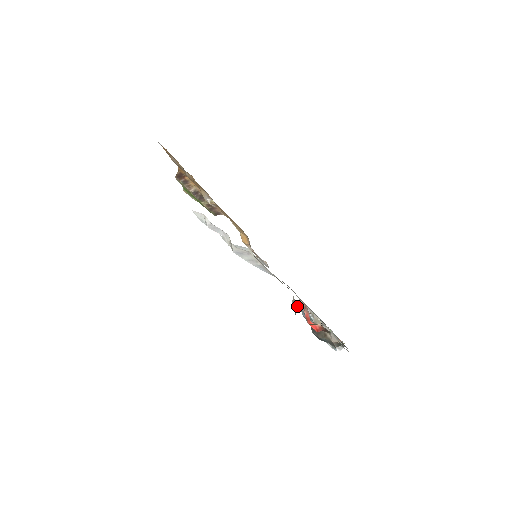
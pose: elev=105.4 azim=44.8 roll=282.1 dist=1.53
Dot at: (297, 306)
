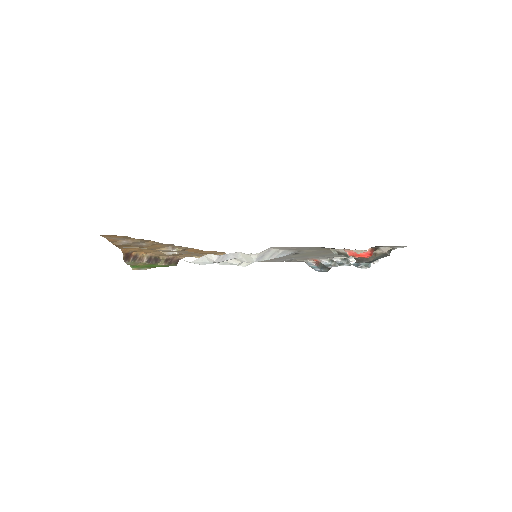
Dot at: (344, 251)
